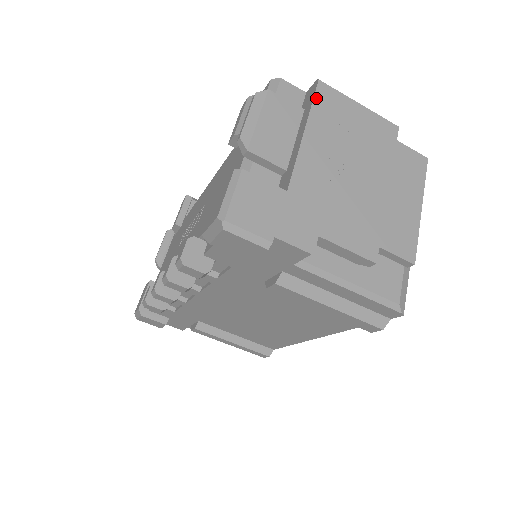
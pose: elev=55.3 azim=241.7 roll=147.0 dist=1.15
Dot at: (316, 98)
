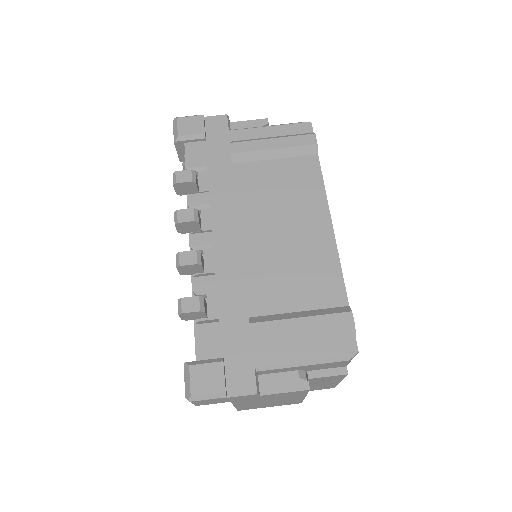
Dot at: occluded
